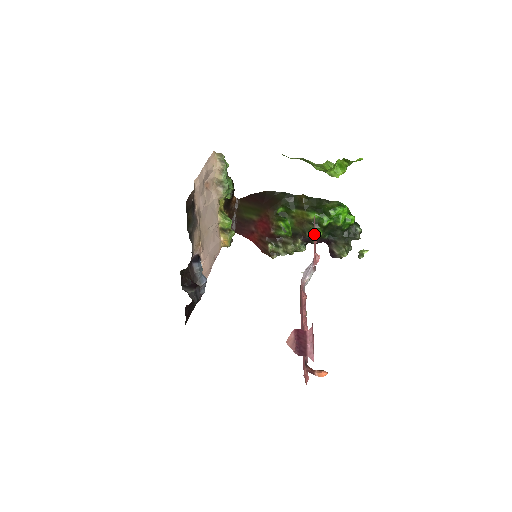
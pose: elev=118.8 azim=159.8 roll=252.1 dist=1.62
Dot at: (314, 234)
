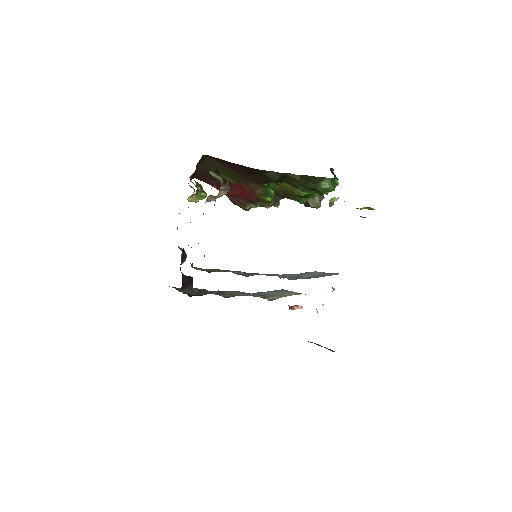
Dot at: occluded
